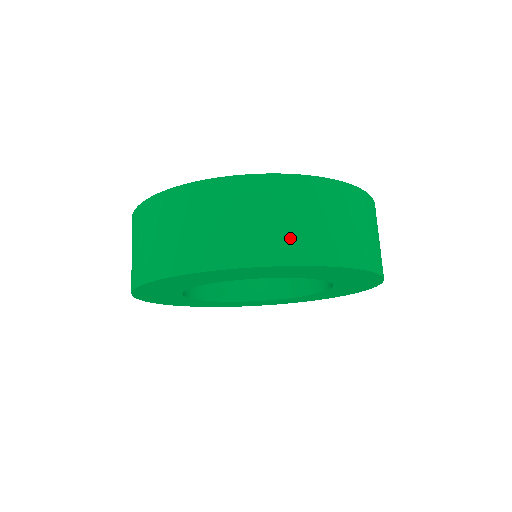
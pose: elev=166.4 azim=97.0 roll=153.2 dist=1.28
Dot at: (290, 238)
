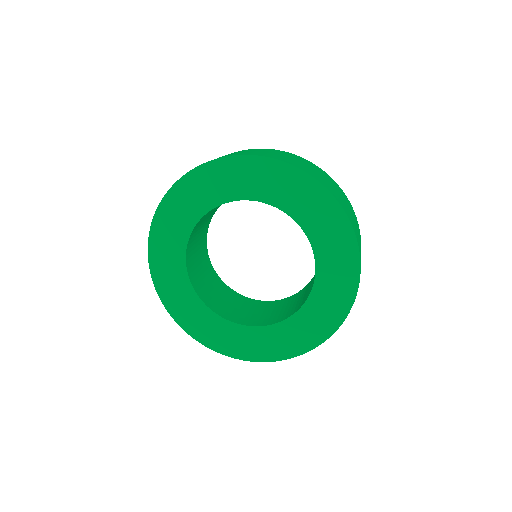
Dot at: occluded
